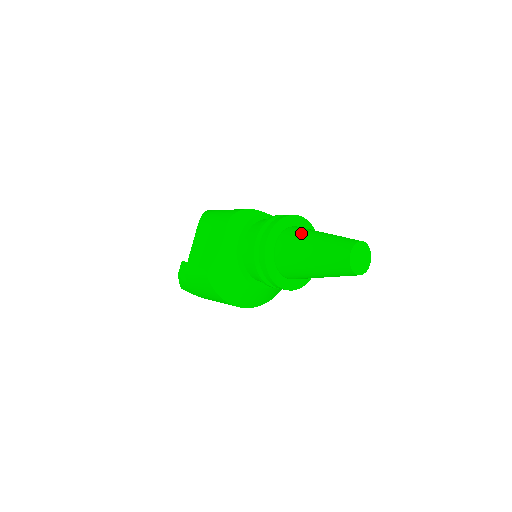
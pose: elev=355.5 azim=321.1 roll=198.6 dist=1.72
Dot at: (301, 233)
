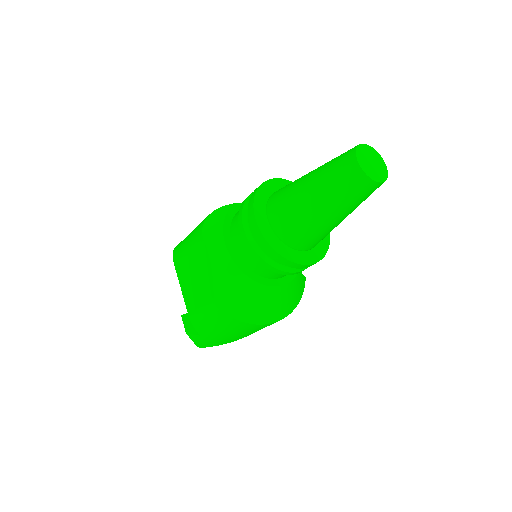
Dot at: (288, 188)
